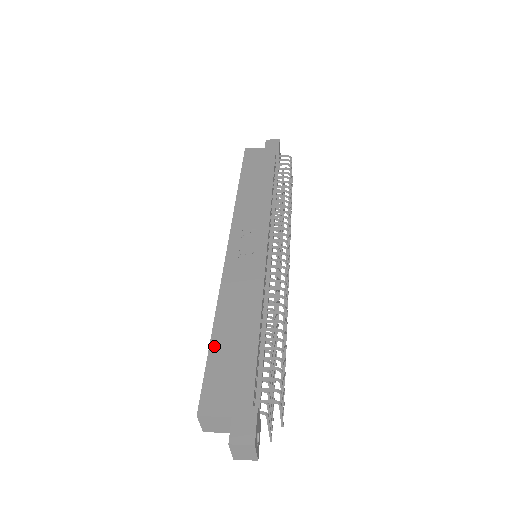
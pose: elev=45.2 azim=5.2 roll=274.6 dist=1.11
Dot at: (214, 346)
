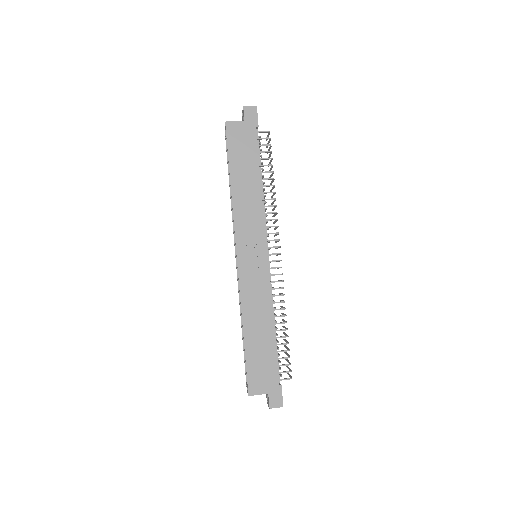
Dot at: (248, 350)
